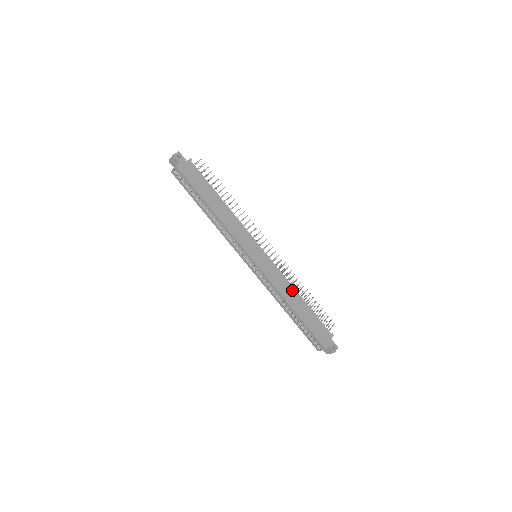
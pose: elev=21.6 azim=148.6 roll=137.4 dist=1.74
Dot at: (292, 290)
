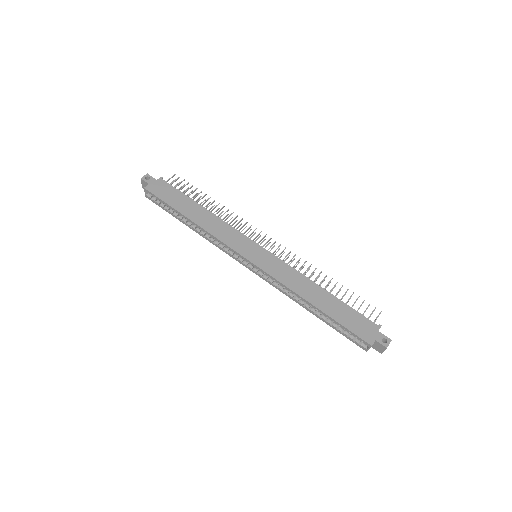
Dot at: (308, 283)
